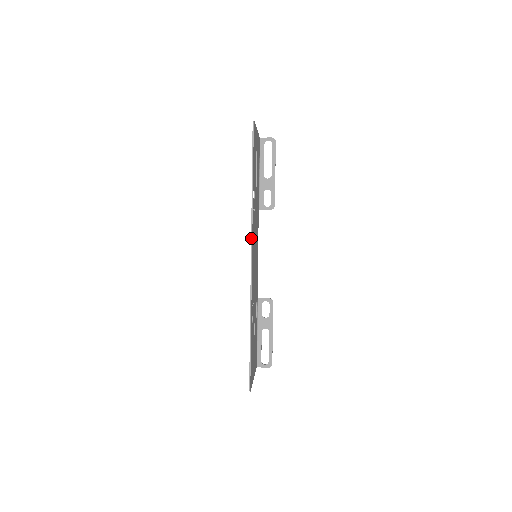
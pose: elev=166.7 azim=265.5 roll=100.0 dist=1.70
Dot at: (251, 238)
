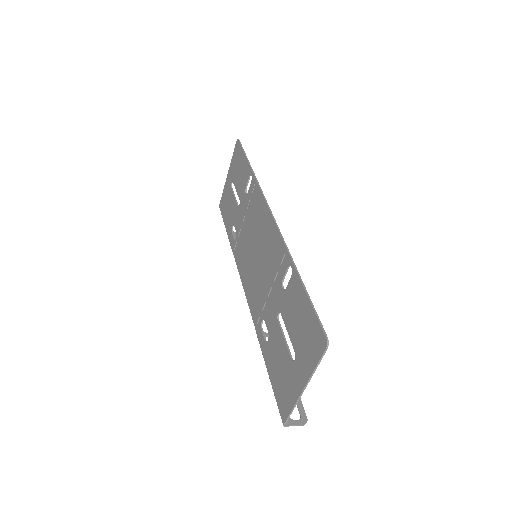
Dot at: (264, 197)
